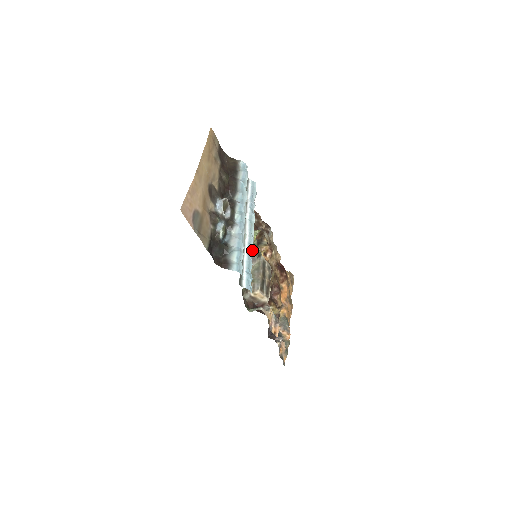
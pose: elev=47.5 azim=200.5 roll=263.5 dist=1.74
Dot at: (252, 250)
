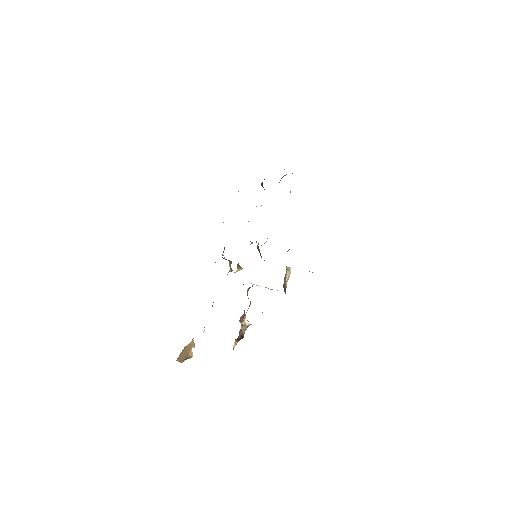
Dot at: occluded
